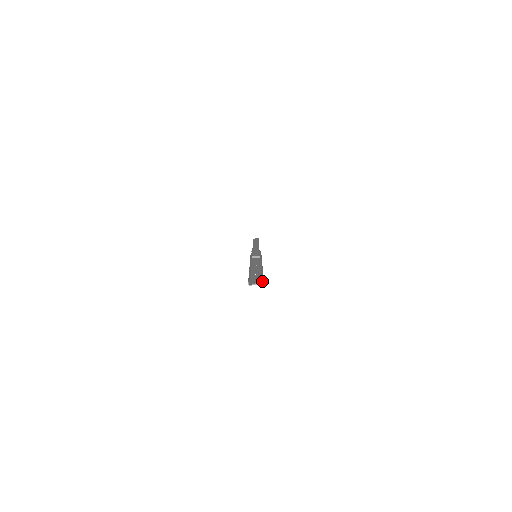
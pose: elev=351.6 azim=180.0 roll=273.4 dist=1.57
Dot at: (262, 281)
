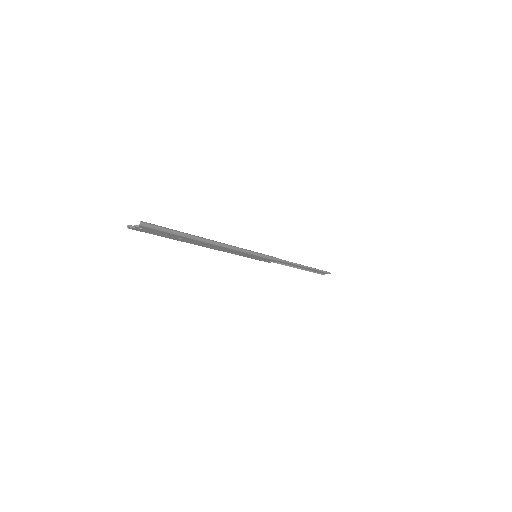
Dot at: (150, 226)
